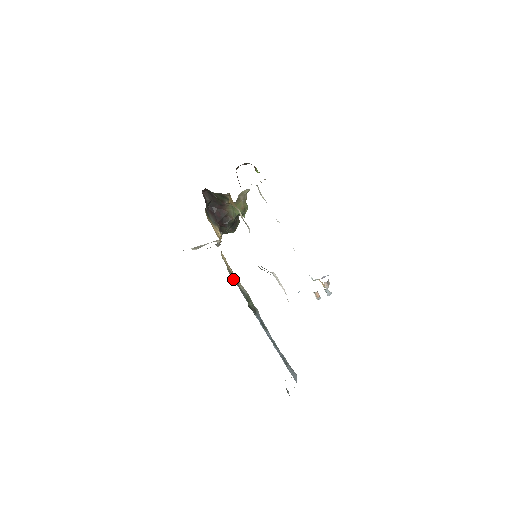
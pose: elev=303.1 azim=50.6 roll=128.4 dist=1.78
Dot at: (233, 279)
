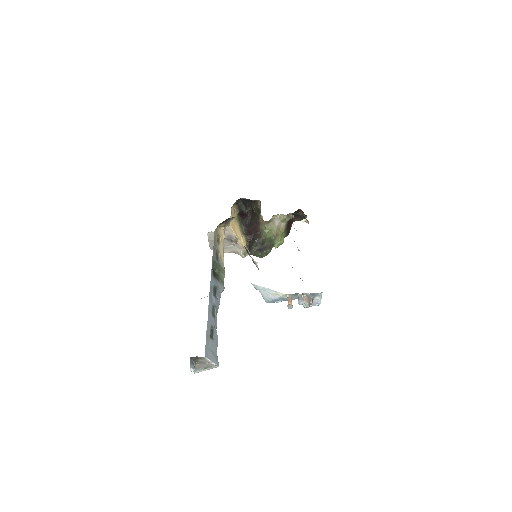
Dot at: (214, 239)
